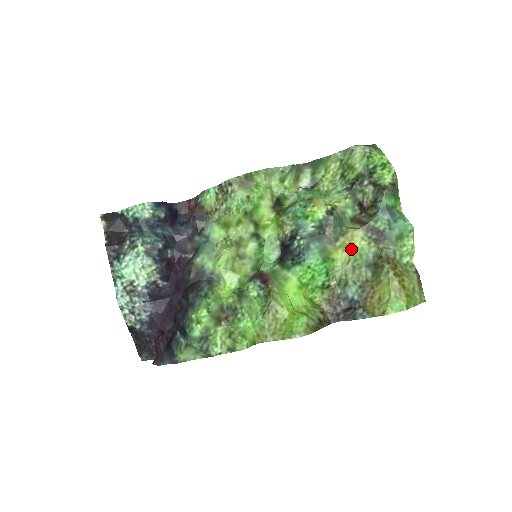
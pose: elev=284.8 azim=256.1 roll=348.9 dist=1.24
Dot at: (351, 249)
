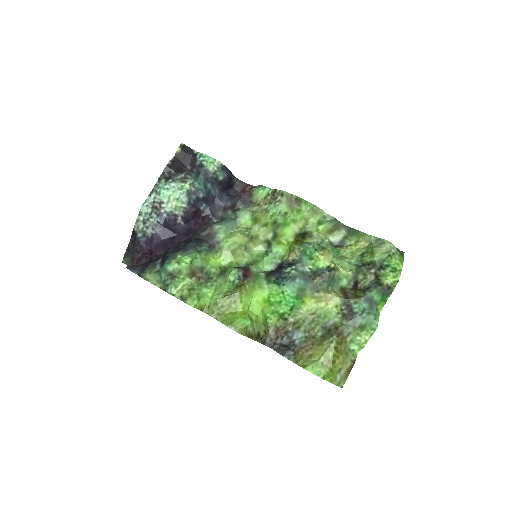
Dot at: (322, 306)
